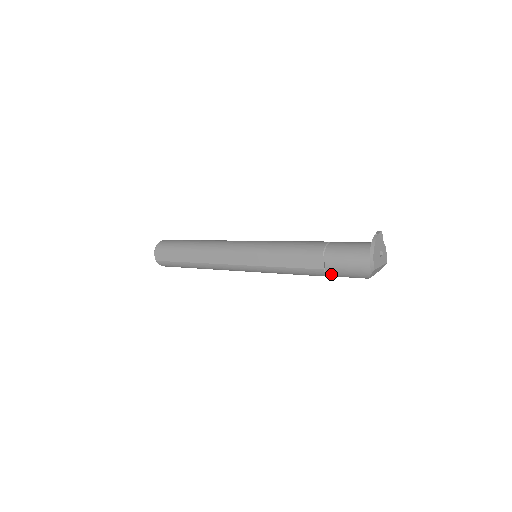
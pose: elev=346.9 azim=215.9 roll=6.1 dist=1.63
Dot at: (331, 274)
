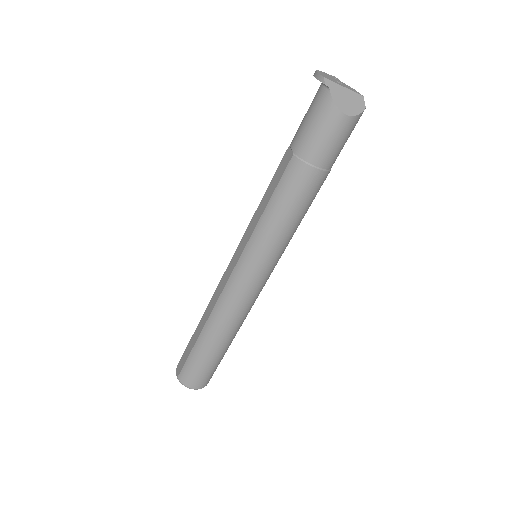
Dot at: (304, 153)
